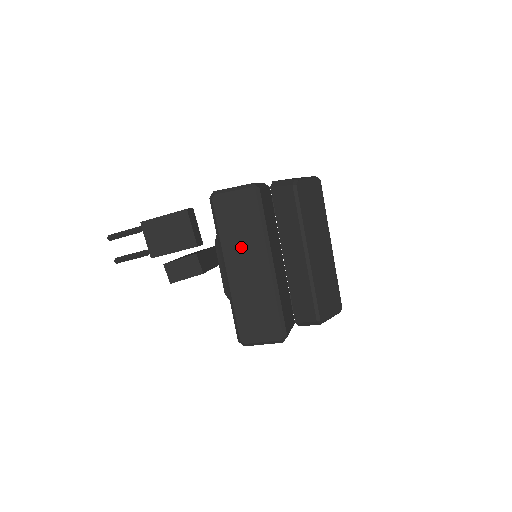
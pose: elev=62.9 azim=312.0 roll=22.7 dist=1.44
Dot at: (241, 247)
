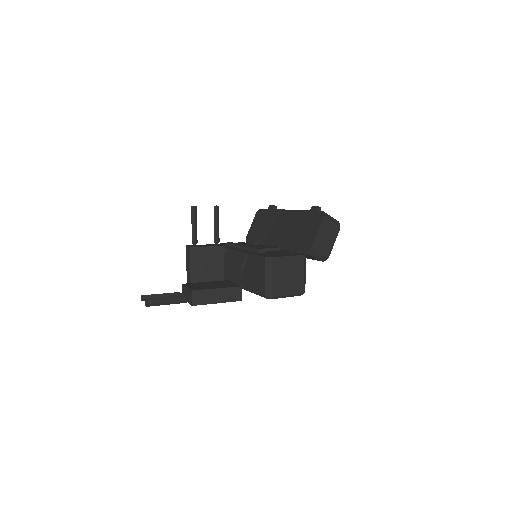
Dot at: occluded
